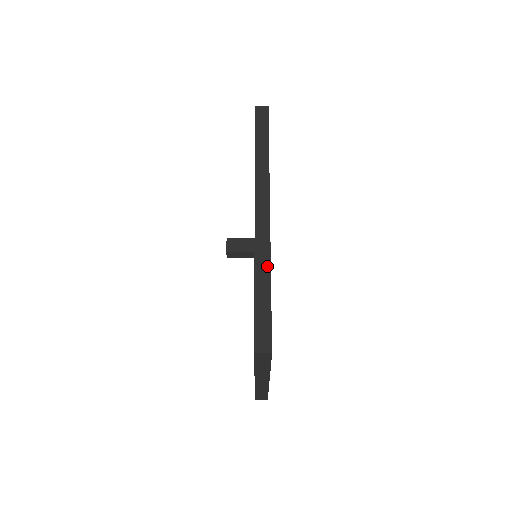
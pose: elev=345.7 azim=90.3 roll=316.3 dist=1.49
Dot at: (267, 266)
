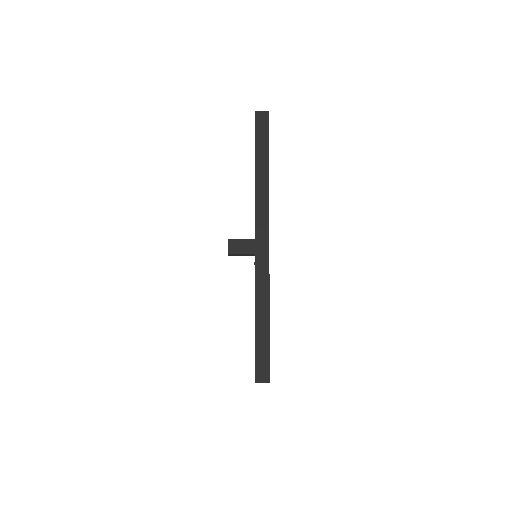
Dot at: (266, 299)
